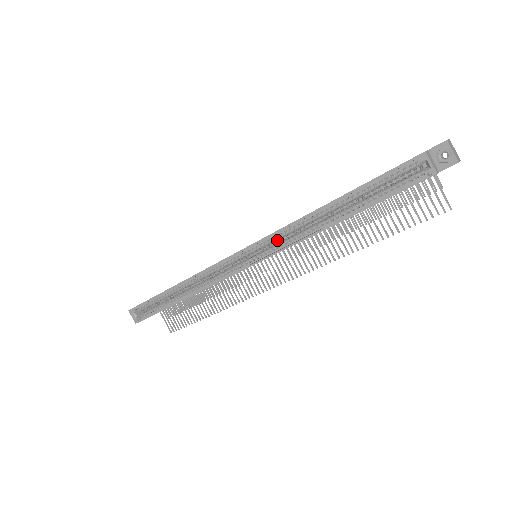
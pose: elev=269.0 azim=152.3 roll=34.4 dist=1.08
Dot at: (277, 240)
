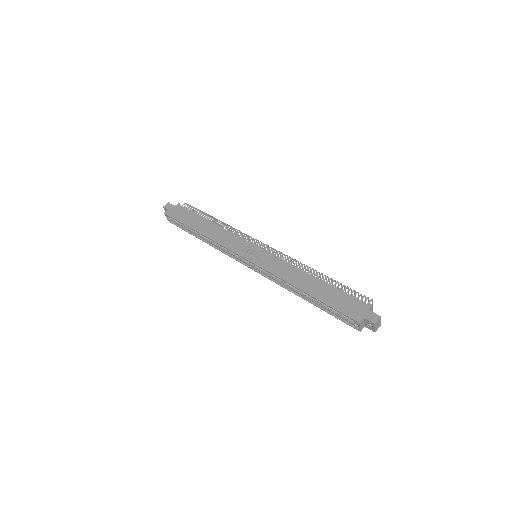
Dot at: occluded
